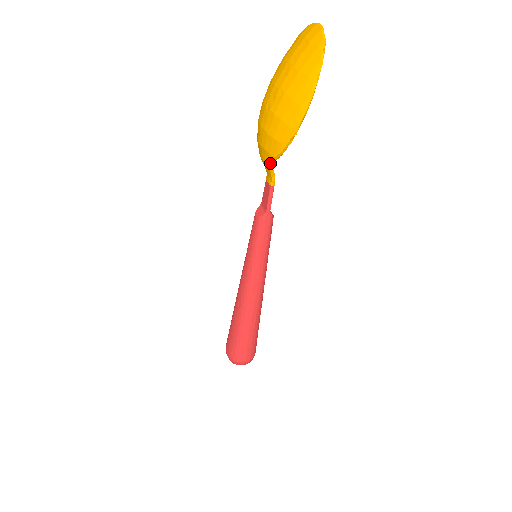
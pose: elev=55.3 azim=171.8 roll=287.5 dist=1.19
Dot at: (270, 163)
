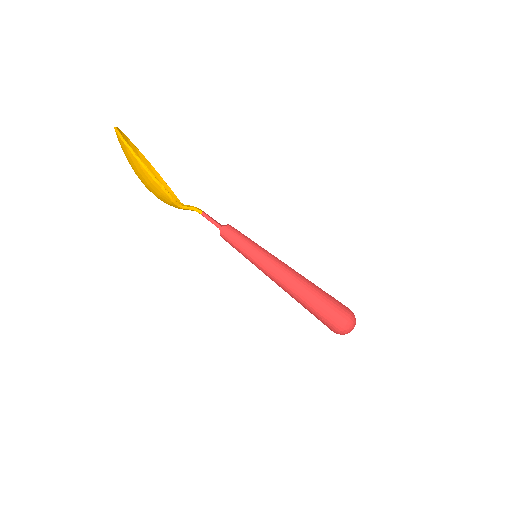
Dot at: (179, 206)
